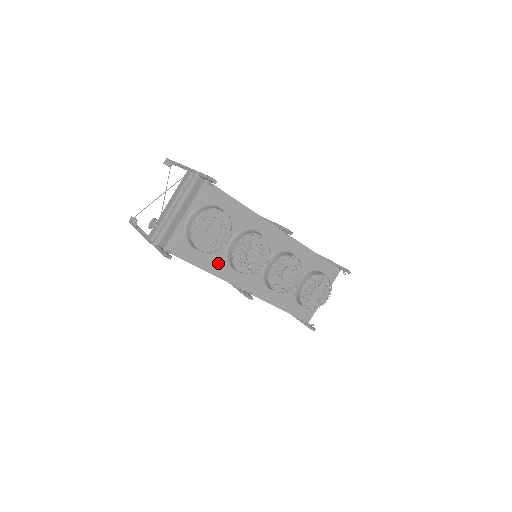
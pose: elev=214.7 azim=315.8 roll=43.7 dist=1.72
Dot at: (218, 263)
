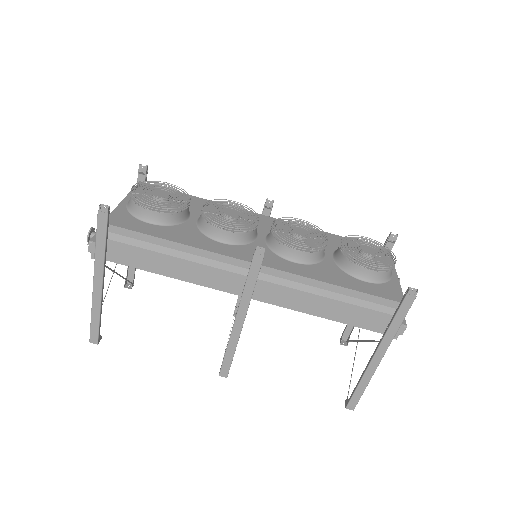
Dot at: (192, 237)
